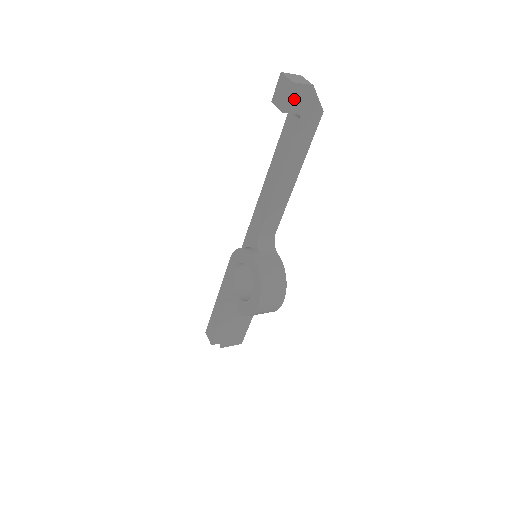
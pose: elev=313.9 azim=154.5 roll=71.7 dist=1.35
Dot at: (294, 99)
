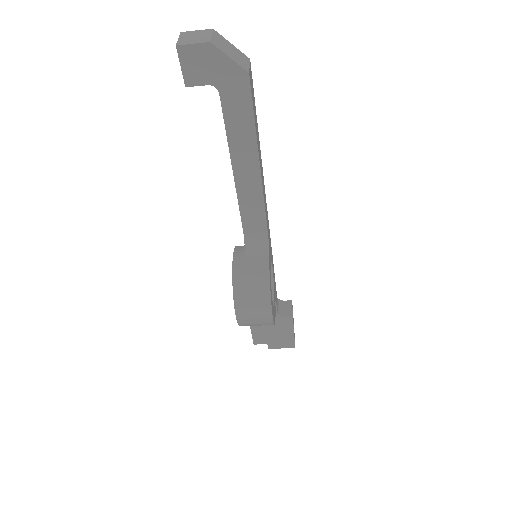
Dot at: (192, 66)
